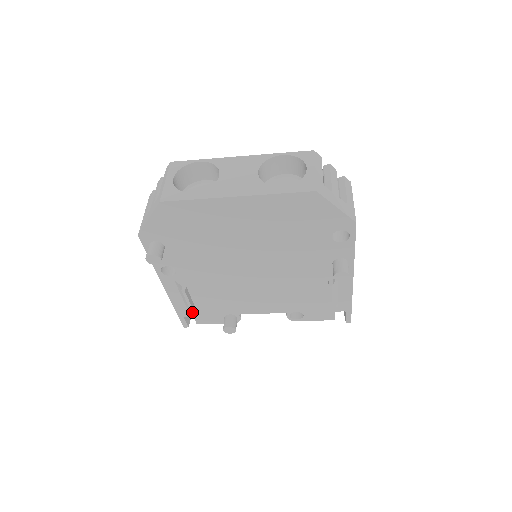
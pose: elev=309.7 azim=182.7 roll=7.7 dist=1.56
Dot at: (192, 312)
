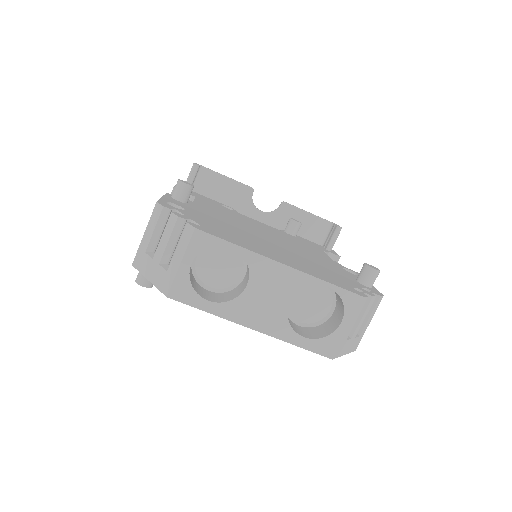
Dot at: occluded
